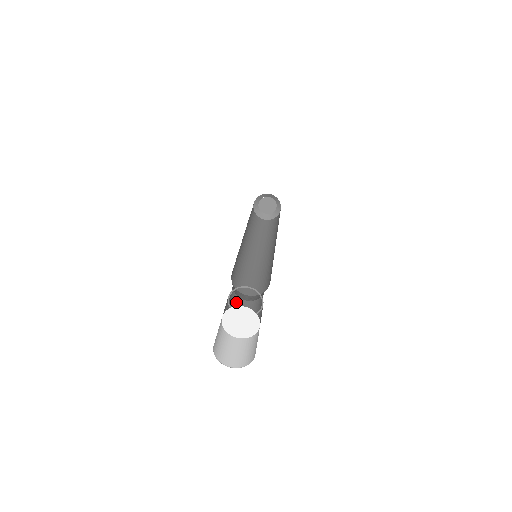
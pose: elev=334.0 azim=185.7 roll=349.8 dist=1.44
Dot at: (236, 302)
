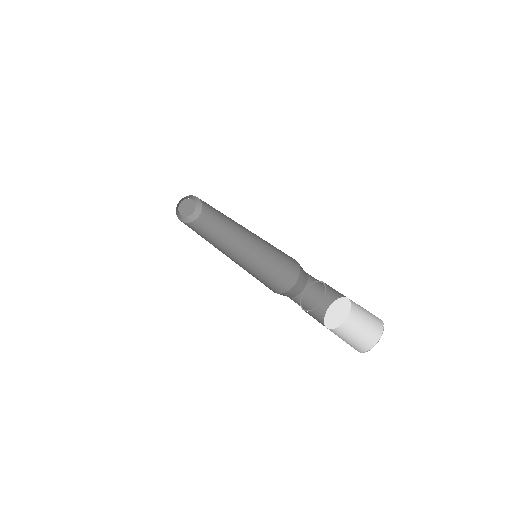
Dot at: occluded
